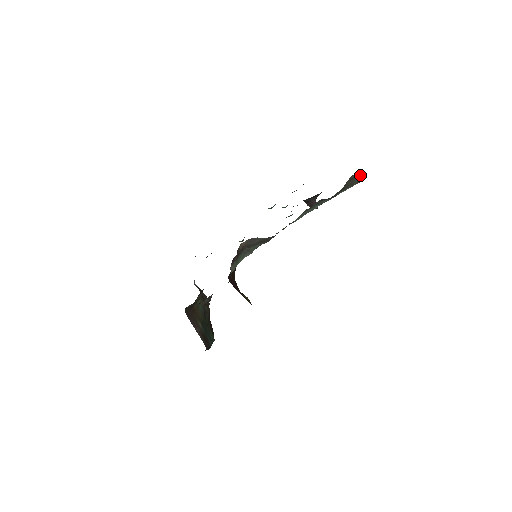
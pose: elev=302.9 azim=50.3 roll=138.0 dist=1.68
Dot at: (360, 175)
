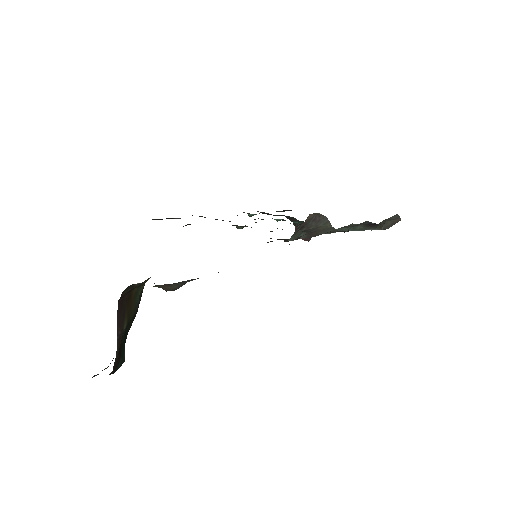
Dot at: (396, 220)
